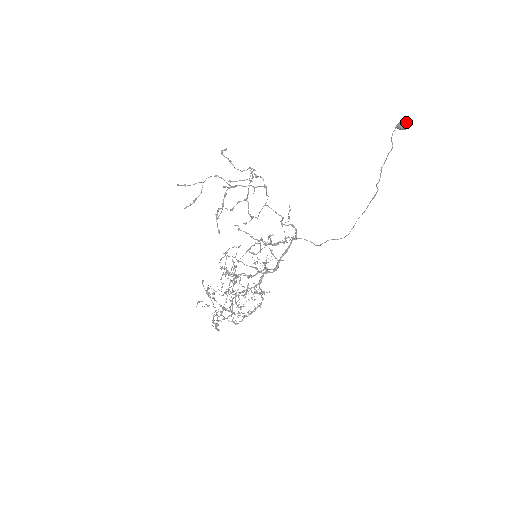
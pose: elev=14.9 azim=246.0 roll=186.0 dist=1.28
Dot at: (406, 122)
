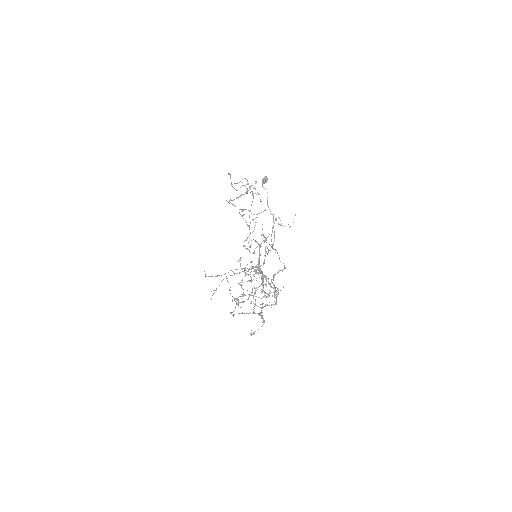
Dot at: (266, 177)
